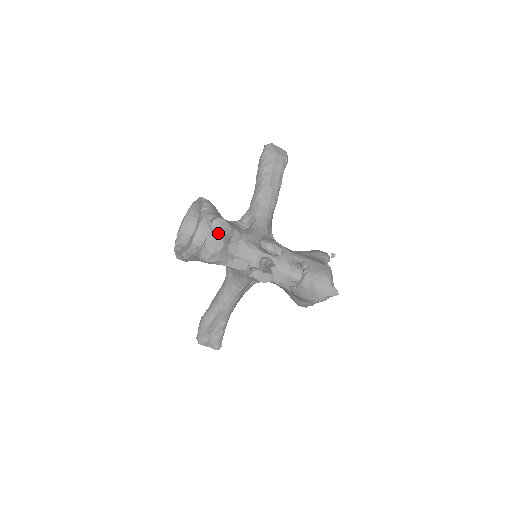
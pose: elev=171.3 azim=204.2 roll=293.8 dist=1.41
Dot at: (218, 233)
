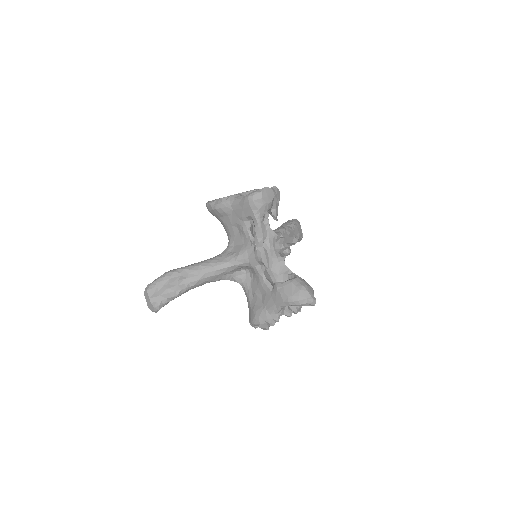
Dot at: (274, 193)
